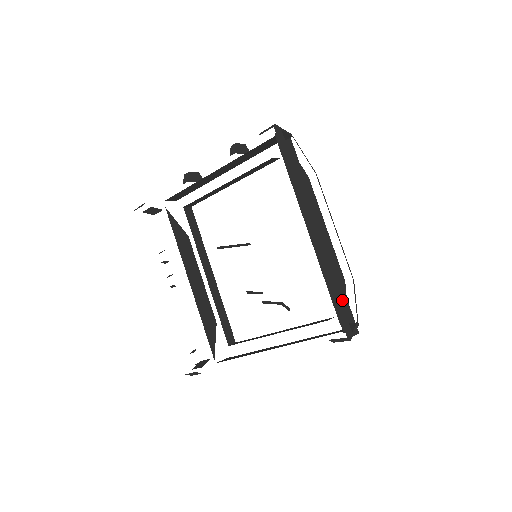
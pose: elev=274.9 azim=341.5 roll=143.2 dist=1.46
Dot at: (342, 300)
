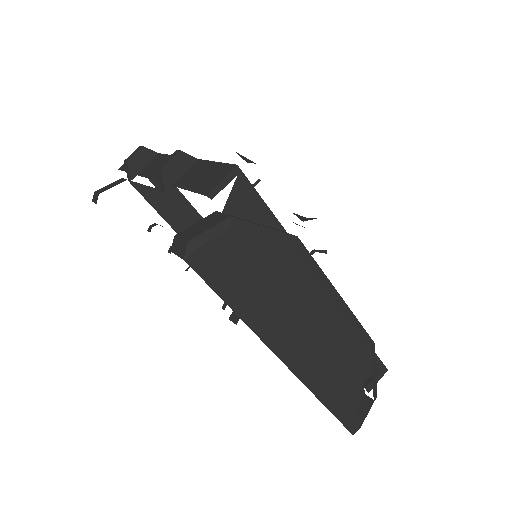
Dot at: (354, 376)
